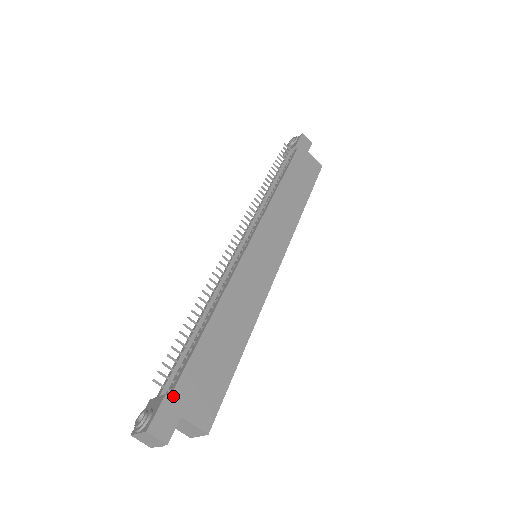
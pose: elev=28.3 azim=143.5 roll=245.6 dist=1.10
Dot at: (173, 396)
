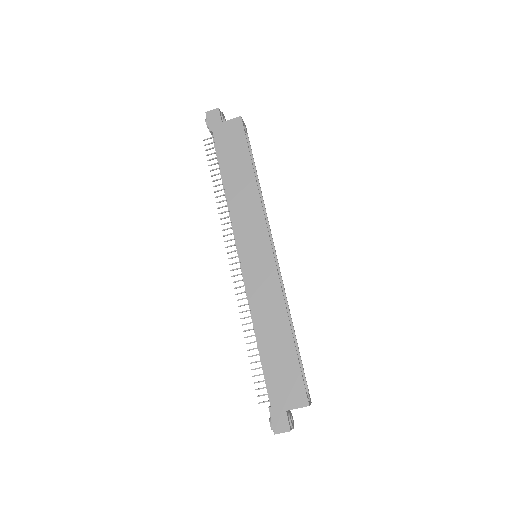
Dot at: (273, 405)
